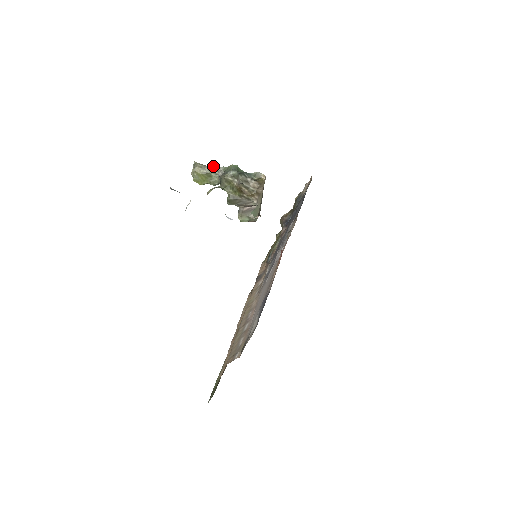
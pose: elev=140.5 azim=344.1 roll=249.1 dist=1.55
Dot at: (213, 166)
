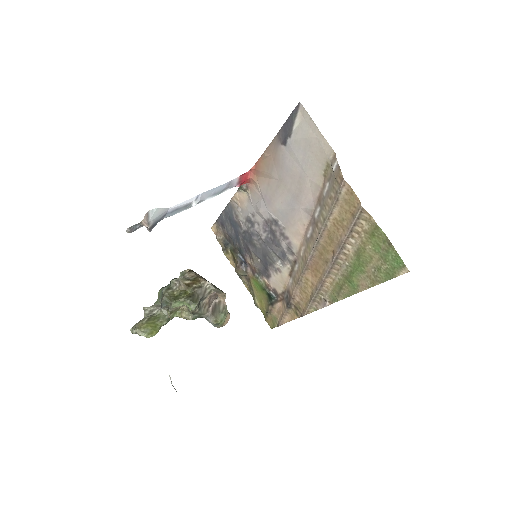
Dot at: (147, 311)
